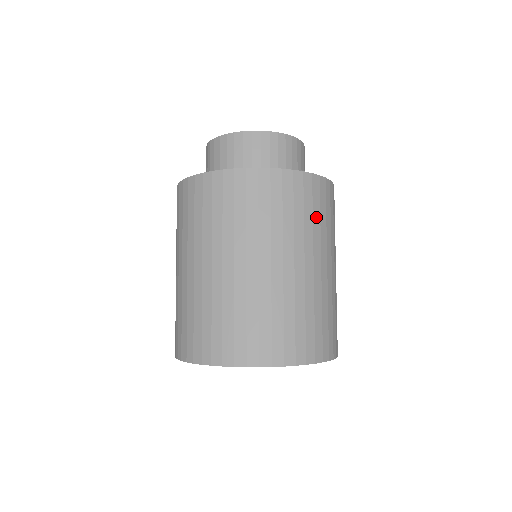
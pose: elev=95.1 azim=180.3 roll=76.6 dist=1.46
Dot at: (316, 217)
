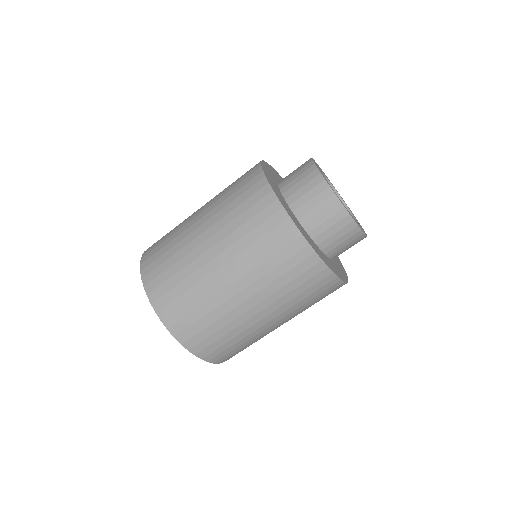
Dot at: (297, 291)
